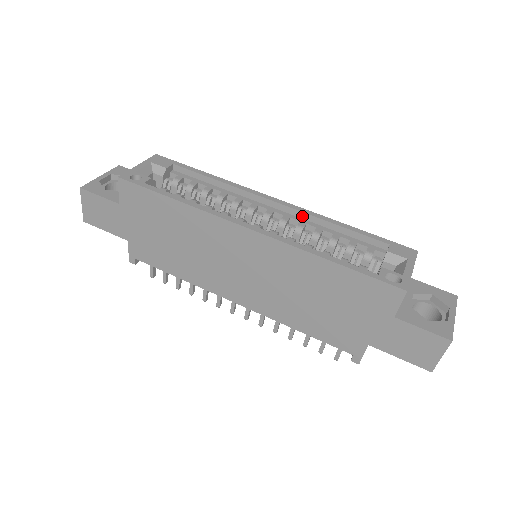
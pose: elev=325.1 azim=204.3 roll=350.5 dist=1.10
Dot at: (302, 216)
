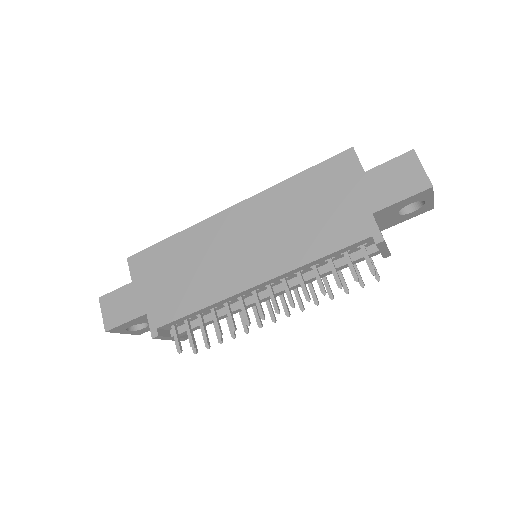
Dot at: occluded
